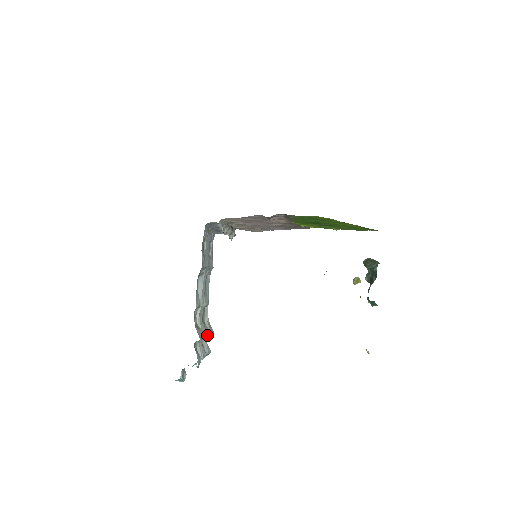
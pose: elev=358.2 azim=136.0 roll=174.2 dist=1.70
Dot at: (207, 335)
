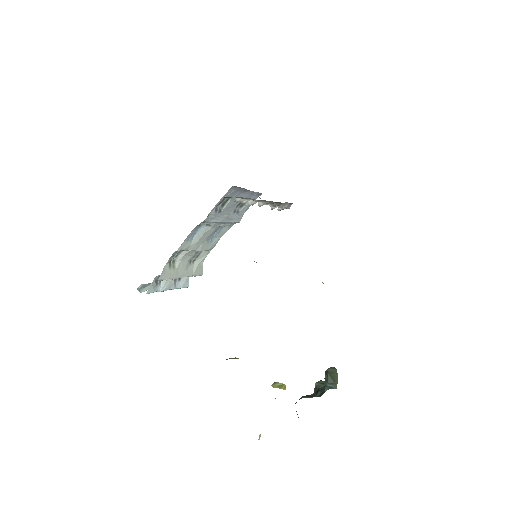
Dot at: (181, 276)
